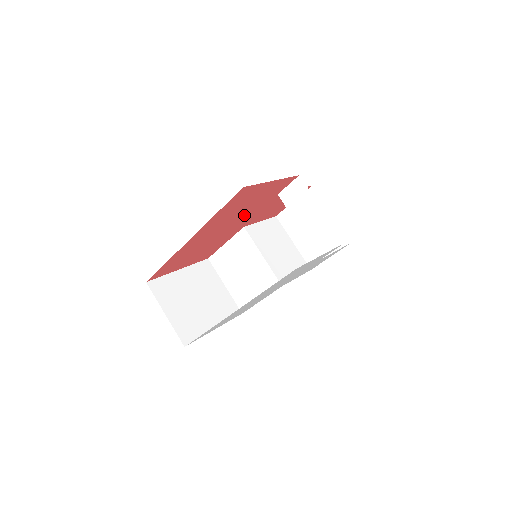
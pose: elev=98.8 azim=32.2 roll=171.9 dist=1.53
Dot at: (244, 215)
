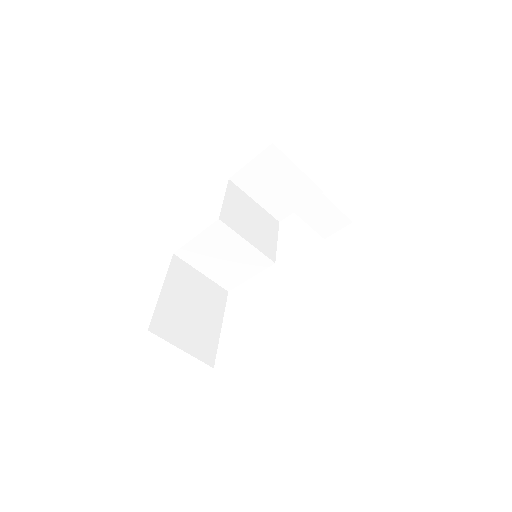
Dot at: occluded
